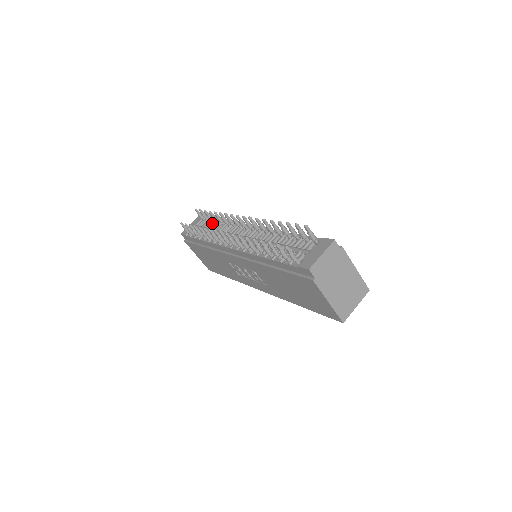
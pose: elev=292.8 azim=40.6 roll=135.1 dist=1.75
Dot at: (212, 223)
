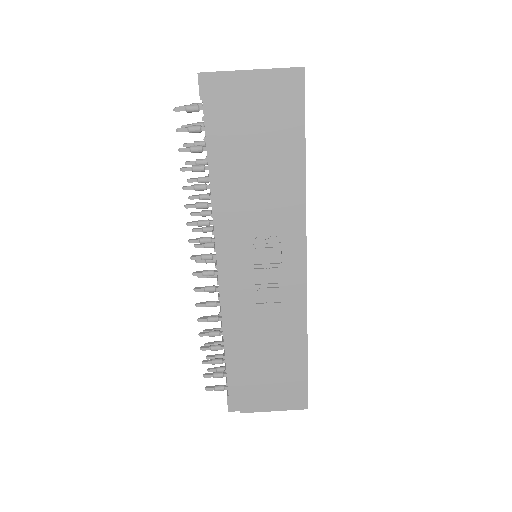
Dot at: occluded
